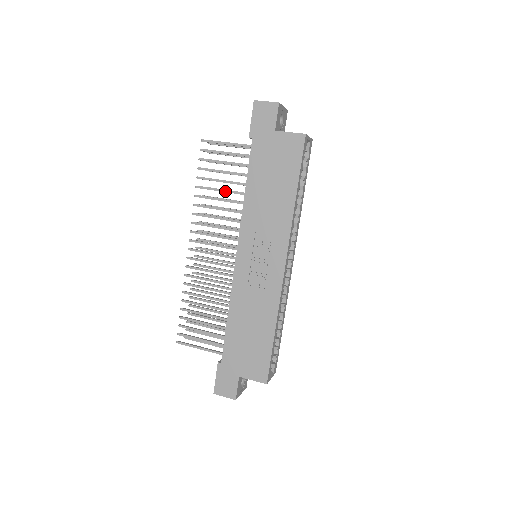
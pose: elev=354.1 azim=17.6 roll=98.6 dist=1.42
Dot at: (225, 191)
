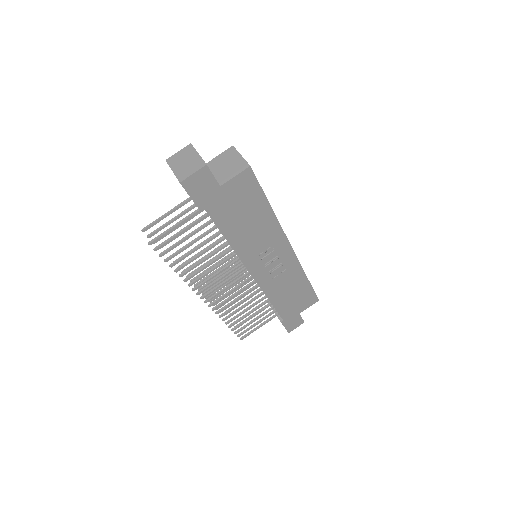
Dot at: occluded
